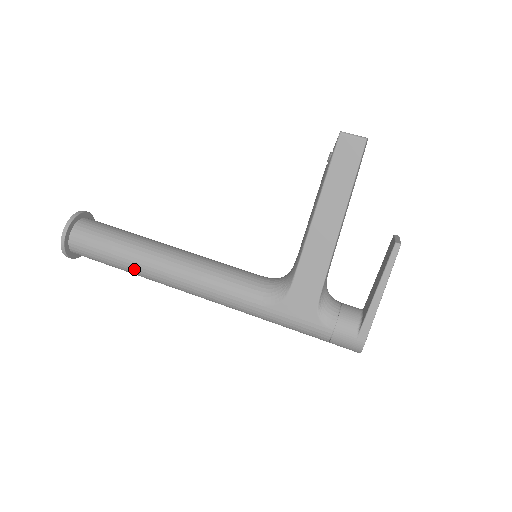
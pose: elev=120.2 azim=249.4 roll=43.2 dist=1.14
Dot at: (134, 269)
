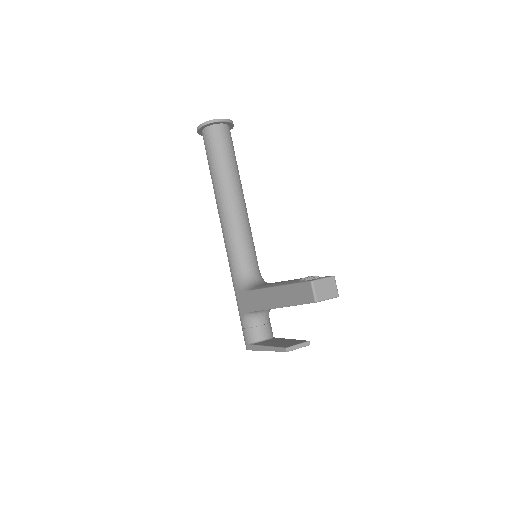
Dot at: occluded
